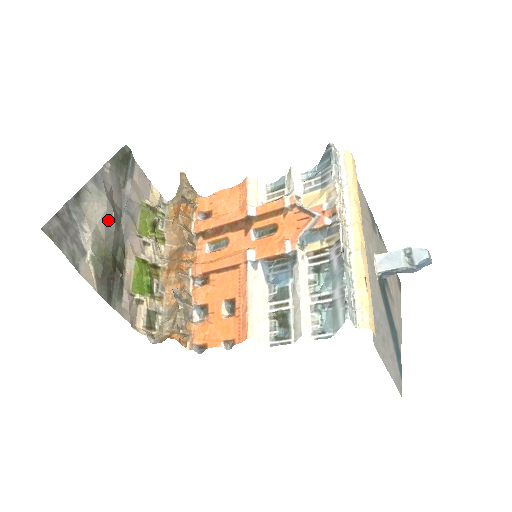
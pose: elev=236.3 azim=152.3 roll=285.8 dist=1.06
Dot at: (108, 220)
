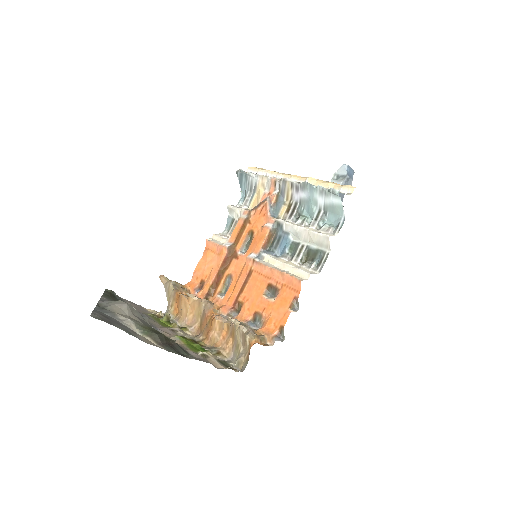
Dot at: (134, 312)
